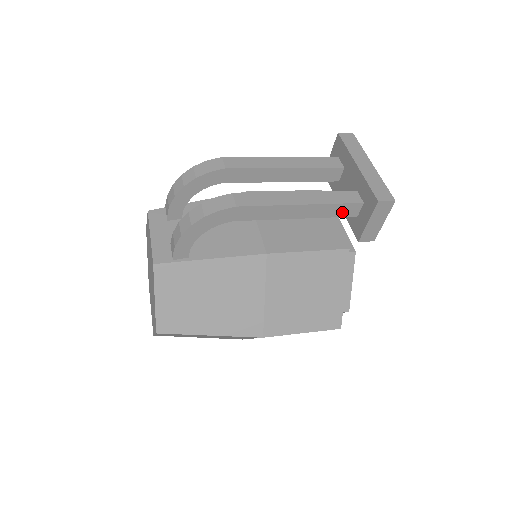
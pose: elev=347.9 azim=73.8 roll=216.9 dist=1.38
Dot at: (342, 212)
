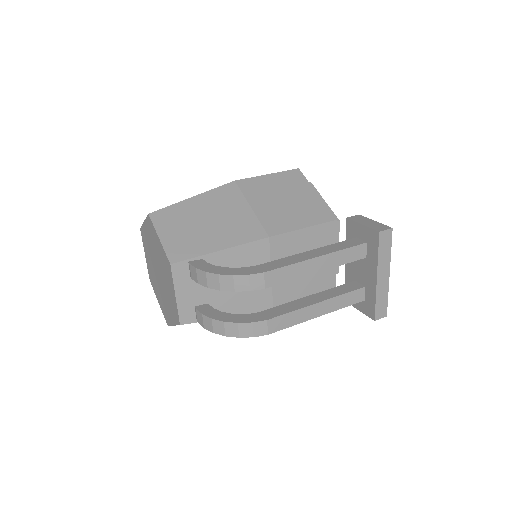
Dot at: occluded
